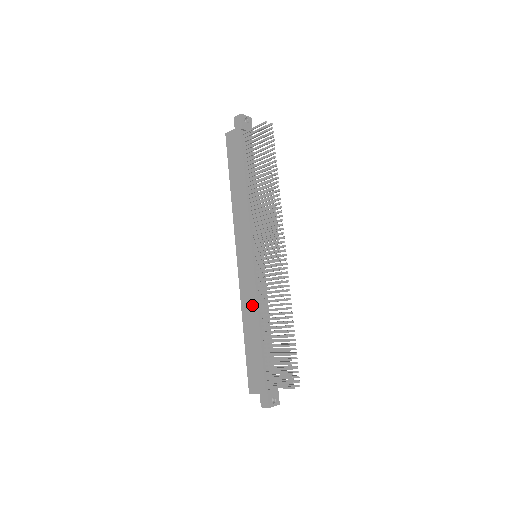
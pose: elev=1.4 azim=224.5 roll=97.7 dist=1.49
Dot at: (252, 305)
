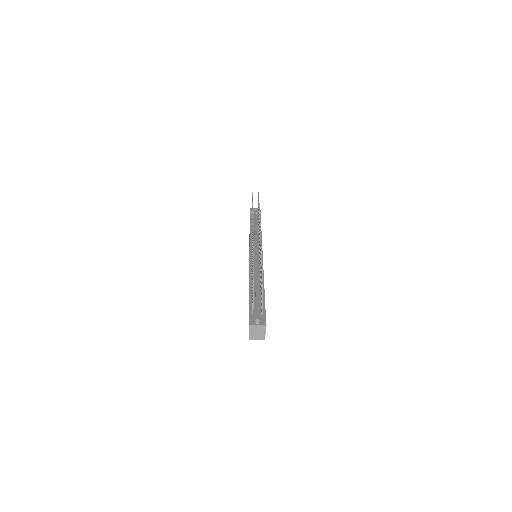
Dot at: occluded
